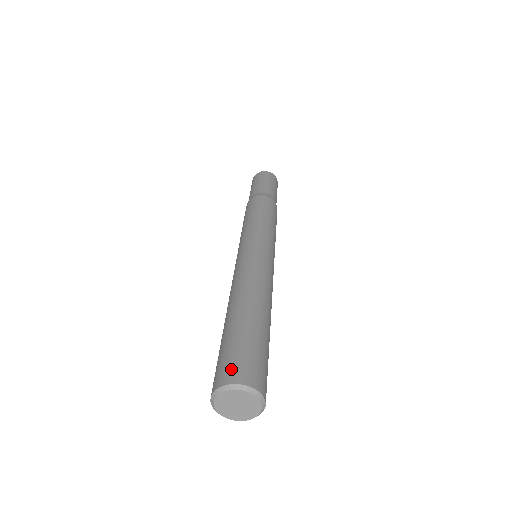
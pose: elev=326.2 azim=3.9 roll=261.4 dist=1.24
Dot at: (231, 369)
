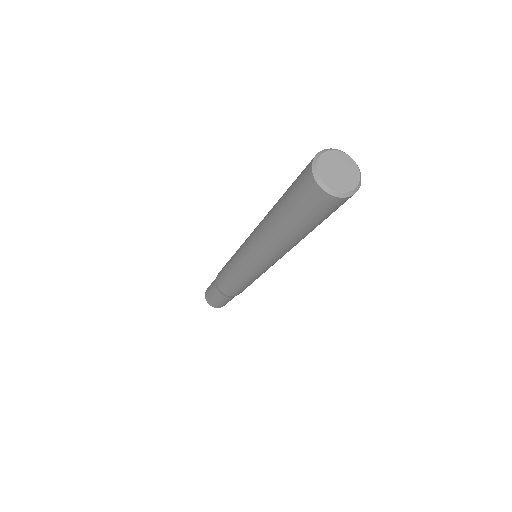
Dot at: (306, 166)
